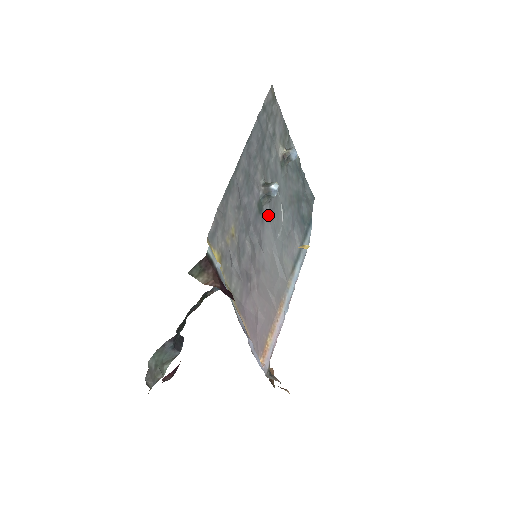
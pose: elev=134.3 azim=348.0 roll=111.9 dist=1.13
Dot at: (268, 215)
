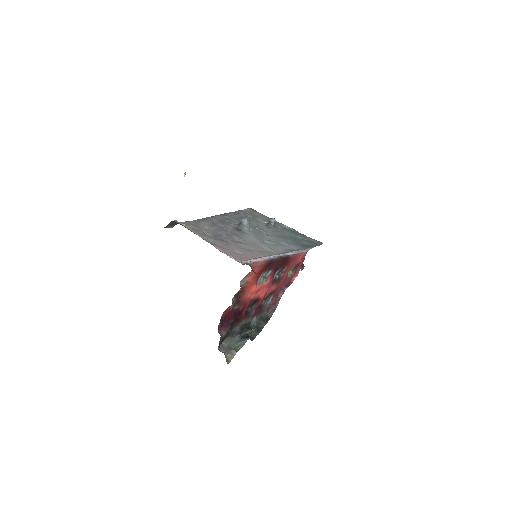
Dot at: (249, 234)
